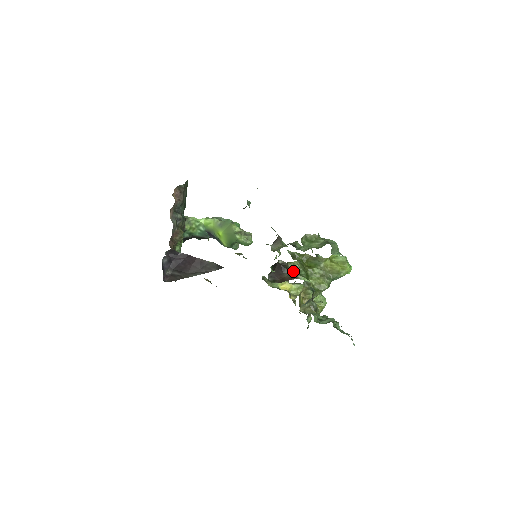
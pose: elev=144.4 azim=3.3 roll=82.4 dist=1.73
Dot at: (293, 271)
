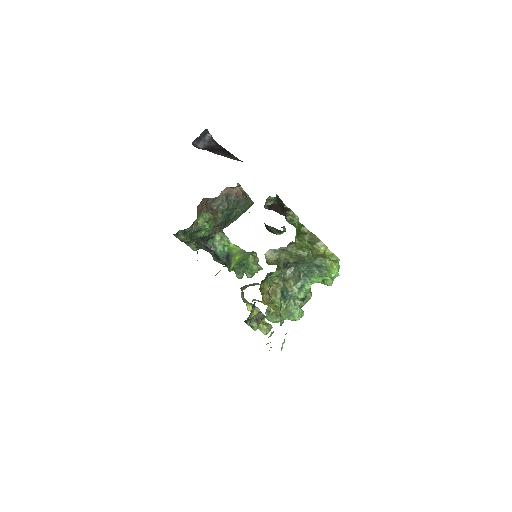
Dot at: (289, 222)
